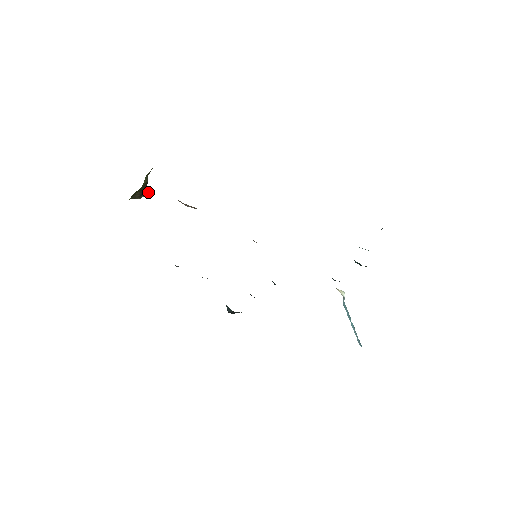
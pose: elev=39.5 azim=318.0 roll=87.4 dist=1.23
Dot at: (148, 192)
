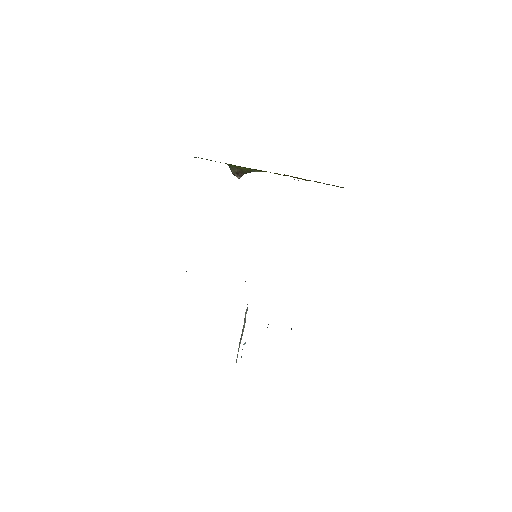
Dot at: (240, 177)
